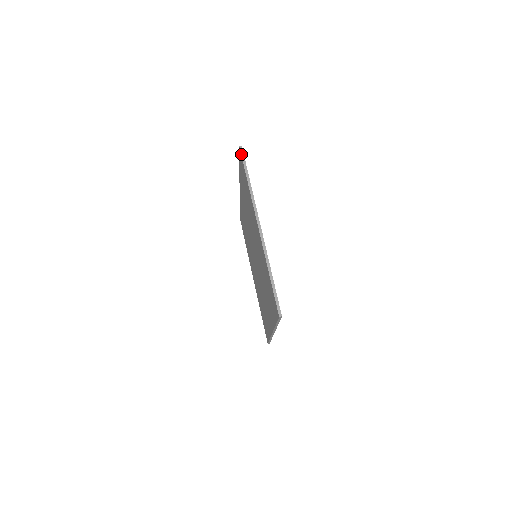
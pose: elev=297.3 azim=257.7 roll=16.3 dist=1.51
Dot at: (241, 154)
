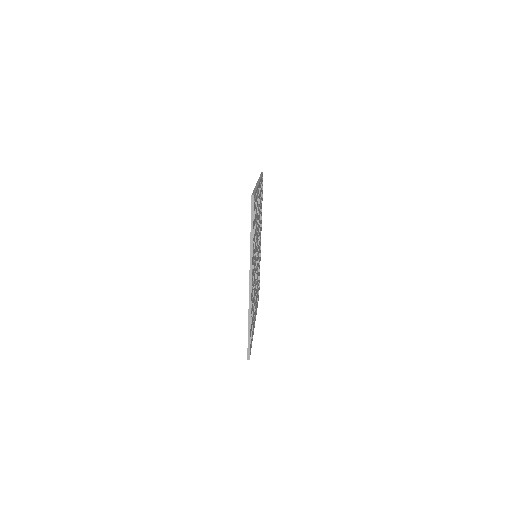
Dot at: (251, 205)
